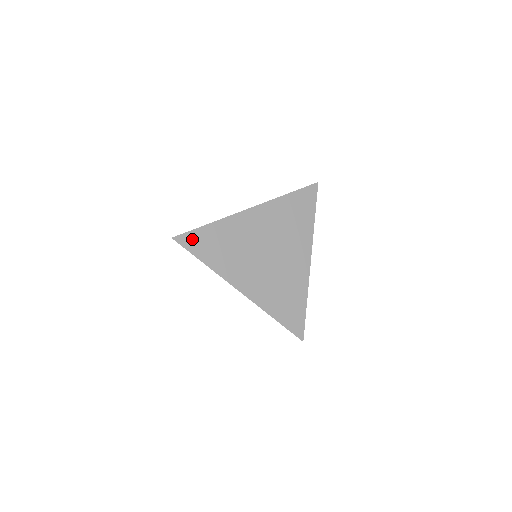
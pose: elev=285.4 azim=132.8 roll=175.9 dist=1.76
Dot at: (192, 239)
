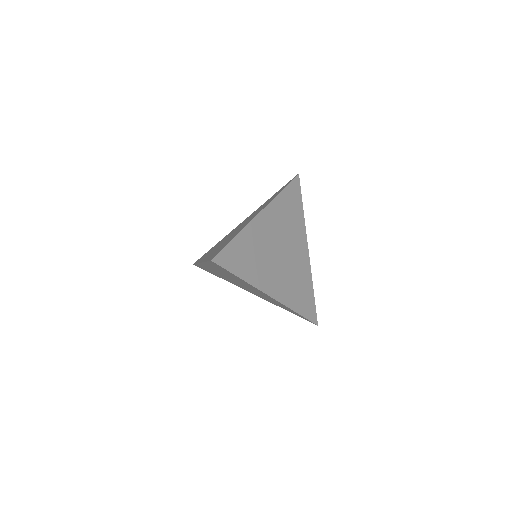
Dot at: (227, 257)
